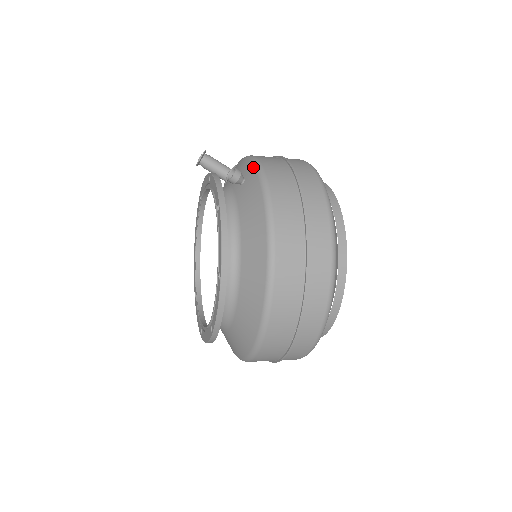
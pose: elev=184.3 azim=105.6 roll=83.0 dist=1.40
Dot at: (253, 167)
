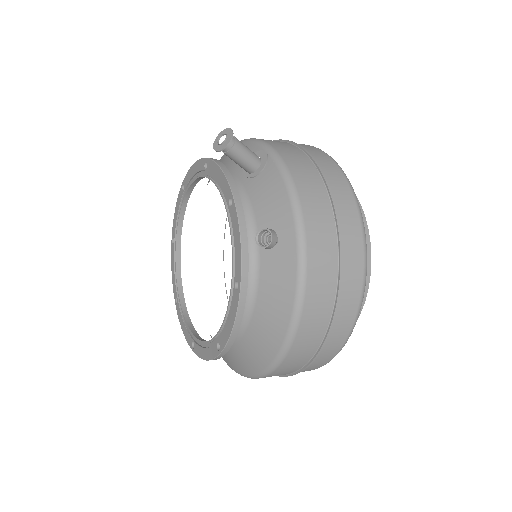
Dot at: (294, 235)
